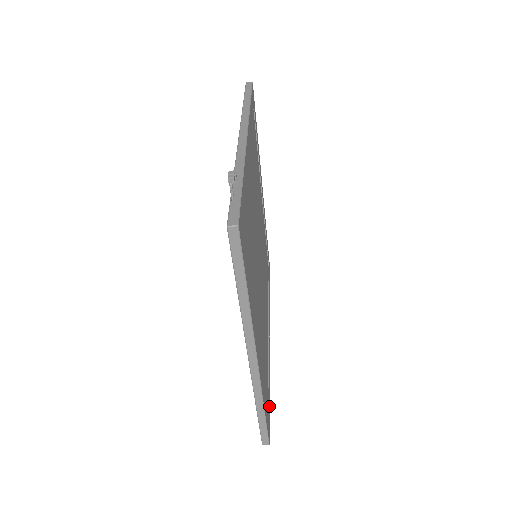
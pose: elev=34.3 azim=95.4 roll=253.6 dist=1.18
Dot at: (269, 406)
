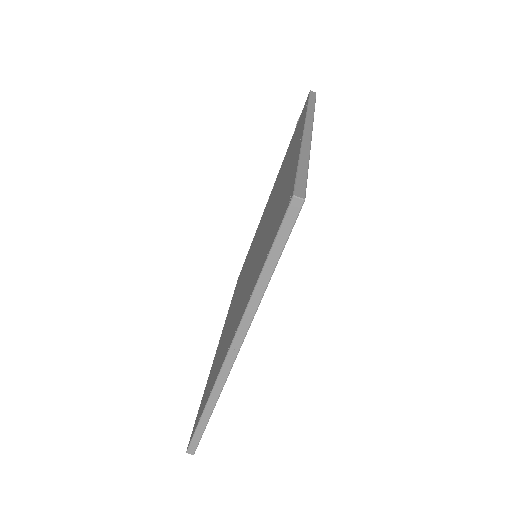
Dot at: (280, 254)
